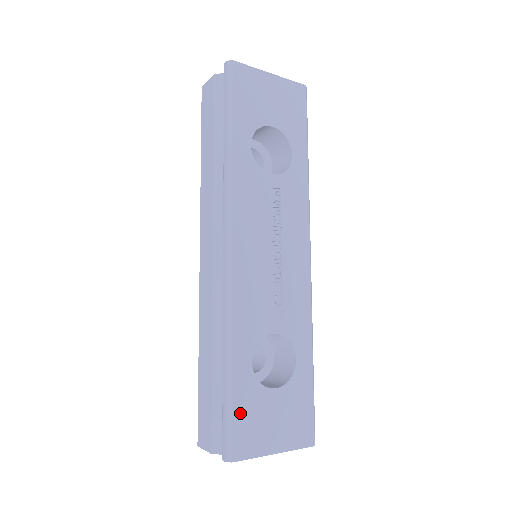
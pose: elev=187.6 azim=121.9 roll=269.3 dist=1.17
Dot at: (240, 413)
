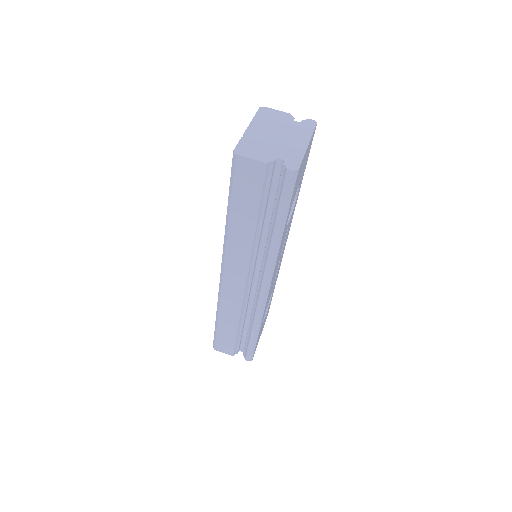
Dot at: occluded
